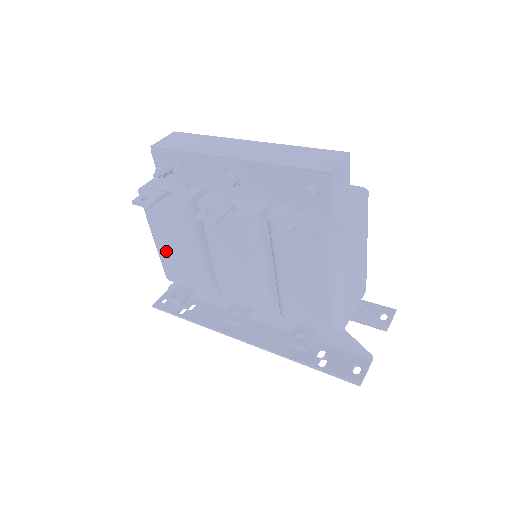
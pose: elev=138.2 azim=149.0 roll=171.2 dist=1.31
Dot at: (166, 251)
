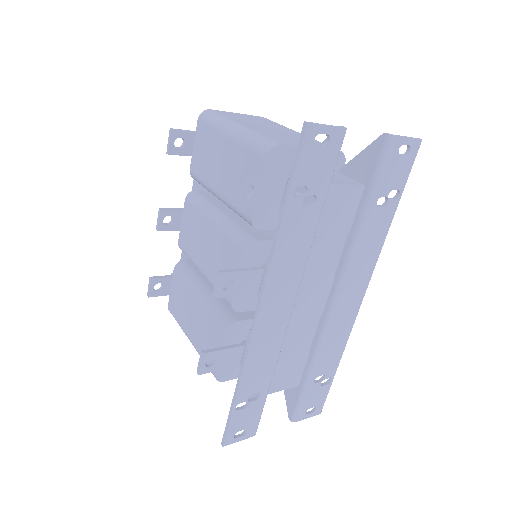
Dot at: (196, 336)
